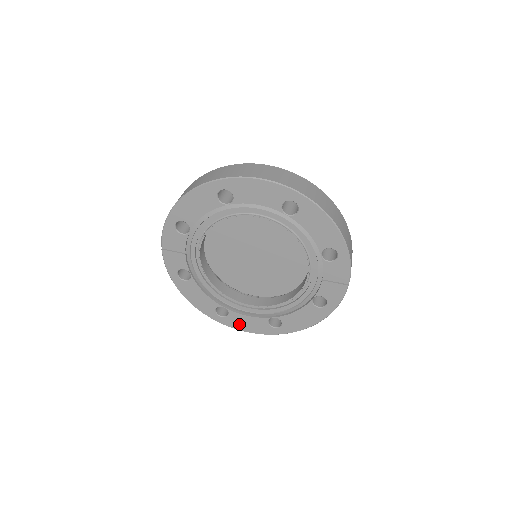
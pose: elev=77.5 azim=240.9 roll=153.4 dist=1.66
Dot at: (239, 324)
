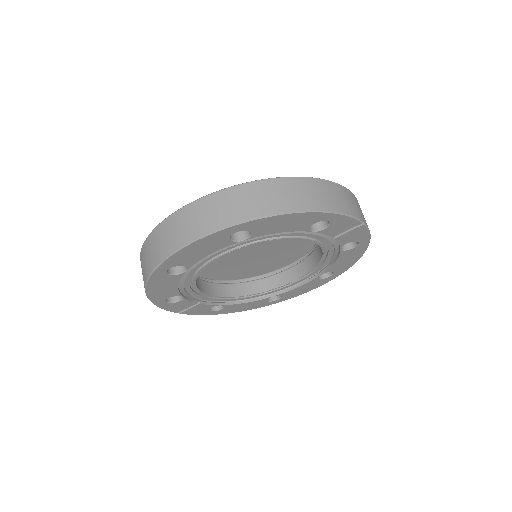
Dot at: (297, 293)
